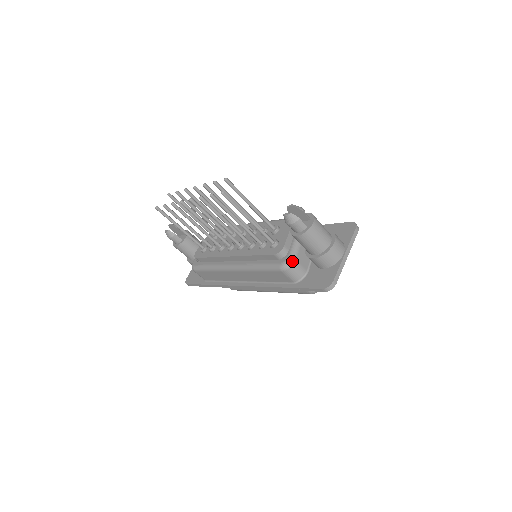
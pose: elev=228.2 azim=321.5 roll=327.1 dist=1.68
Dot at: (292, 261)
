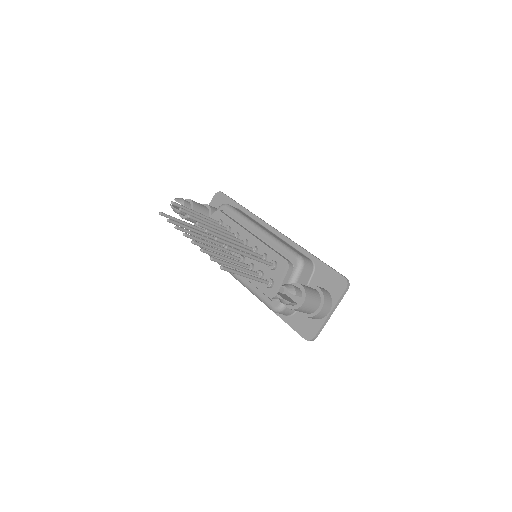
Dot at: (283, 309)
